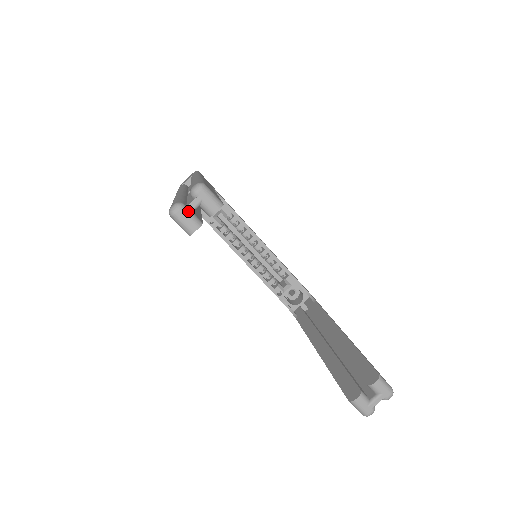
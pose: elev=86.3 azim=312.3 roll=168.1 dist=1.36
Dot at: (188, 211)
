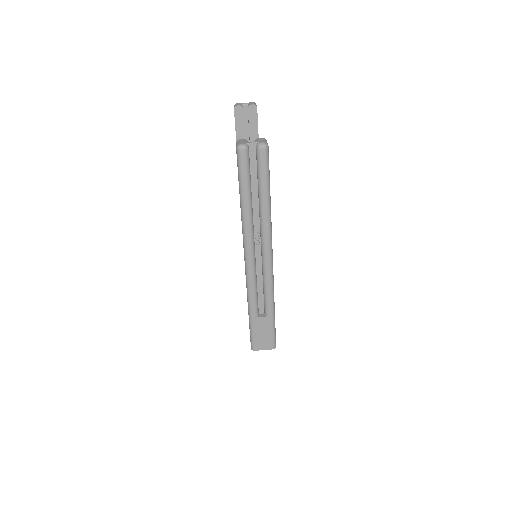
Dot at: (242, 103)
